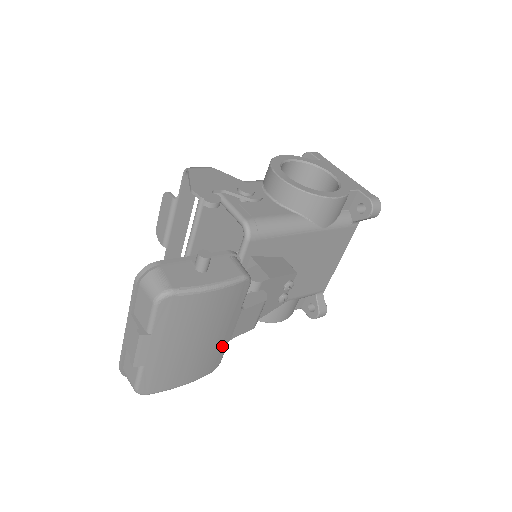
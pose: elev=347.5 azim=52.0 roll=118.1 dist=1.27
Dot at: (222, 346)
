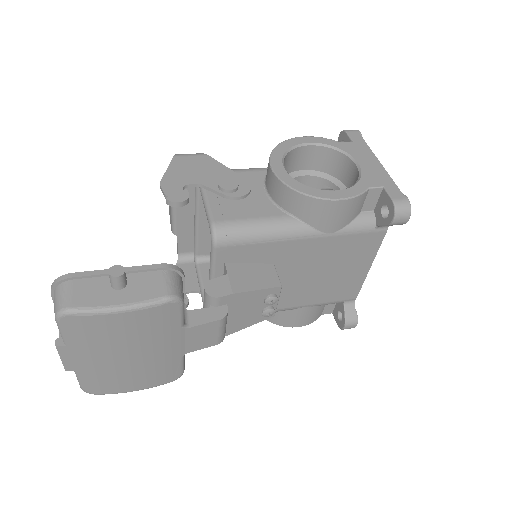
Dot at: (174, 360)
